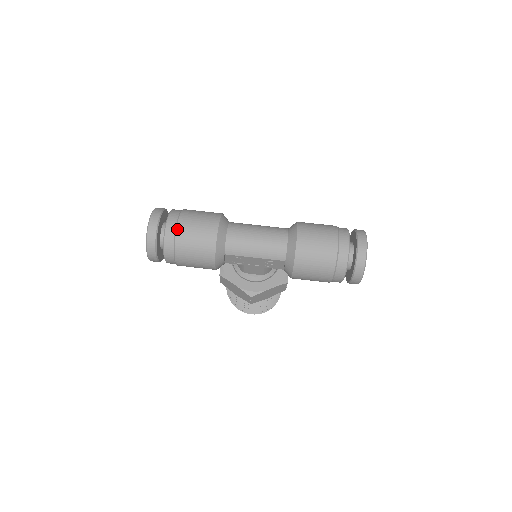
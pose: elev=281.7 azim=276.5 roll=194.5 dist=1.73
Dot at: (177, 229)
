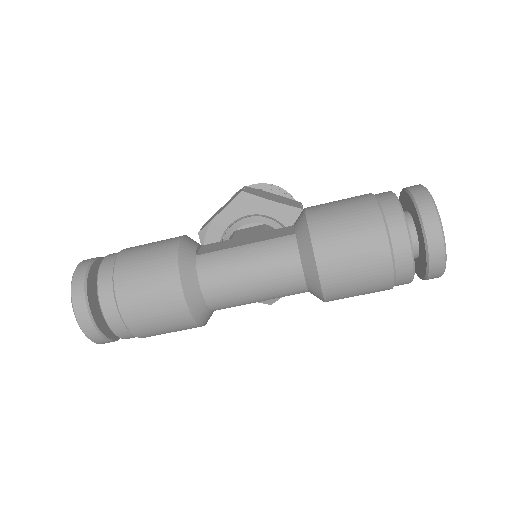
Dot at: (125, 321)
